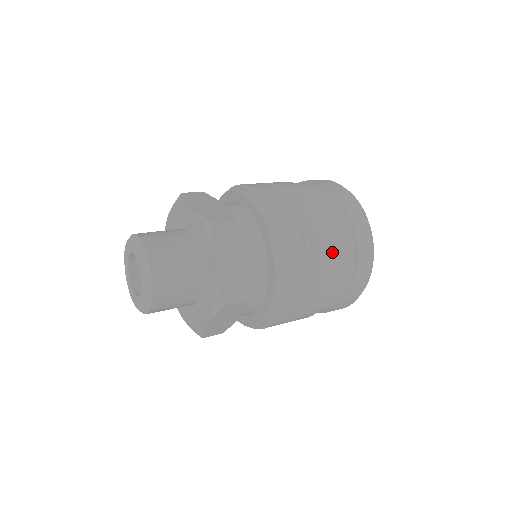
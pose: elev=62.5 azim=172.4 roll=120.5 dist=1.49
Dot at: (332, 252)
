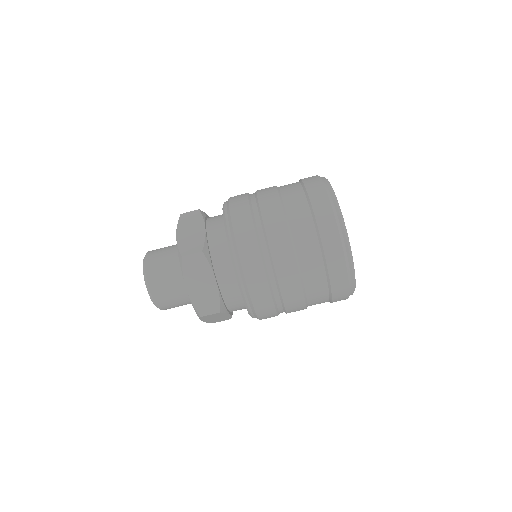
Dot at: (279, 203)
